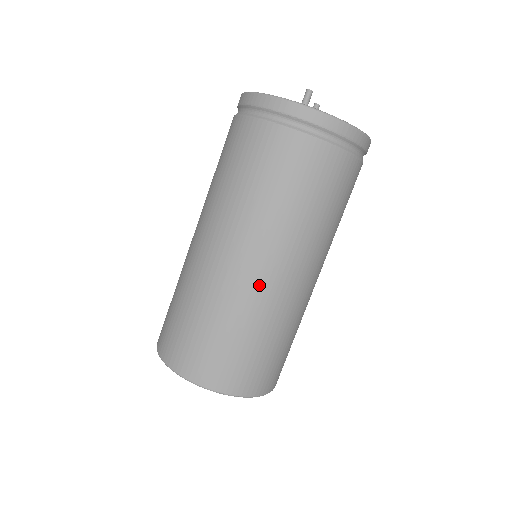
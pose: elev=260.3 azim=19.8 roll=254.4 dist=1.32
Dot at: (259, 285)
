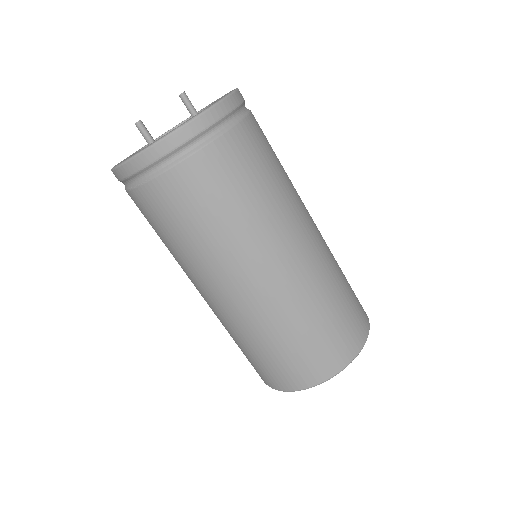
Dot at: (237, 308)
